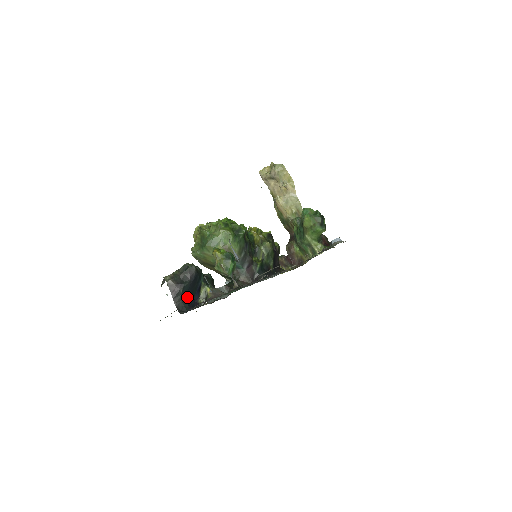
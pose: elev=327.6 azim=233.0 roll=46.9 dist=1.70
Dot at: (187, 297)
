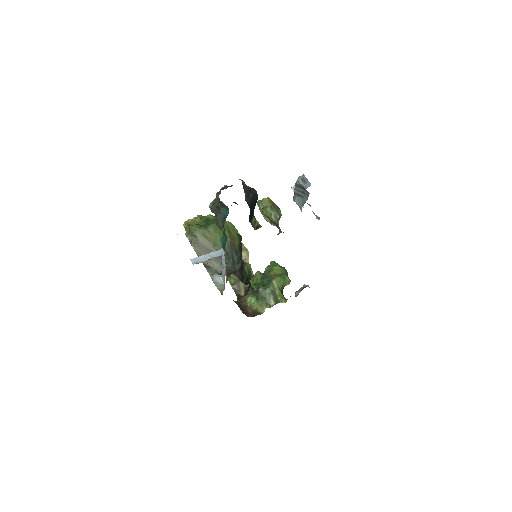
Dot at: (250, 208)
